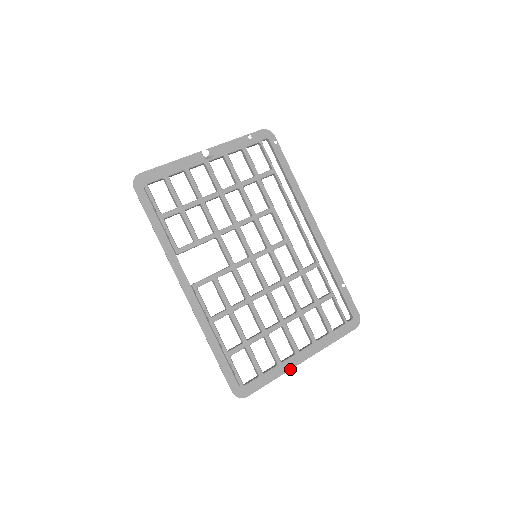
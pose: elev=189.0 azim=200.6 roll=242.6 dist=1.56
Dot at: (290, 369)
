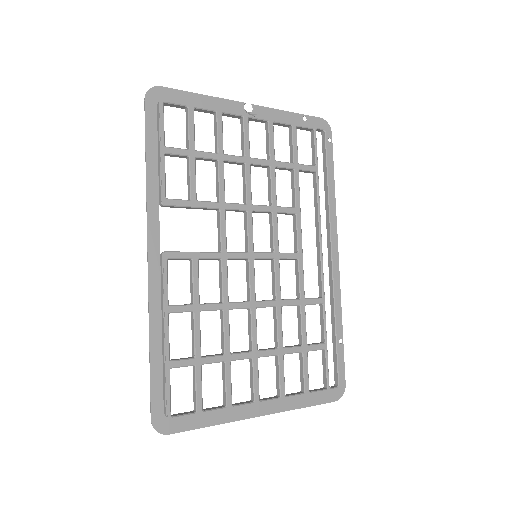
Dot at: (238, 419)
